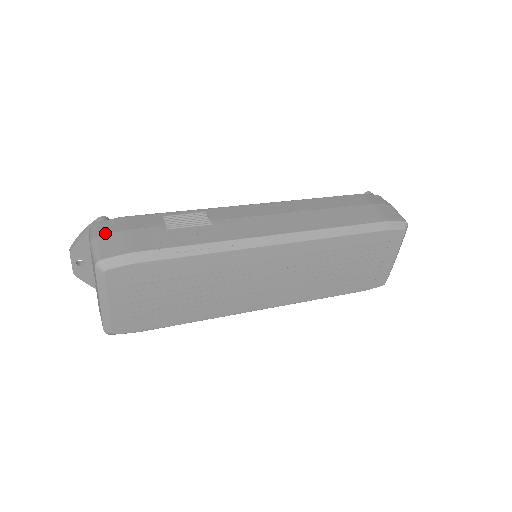
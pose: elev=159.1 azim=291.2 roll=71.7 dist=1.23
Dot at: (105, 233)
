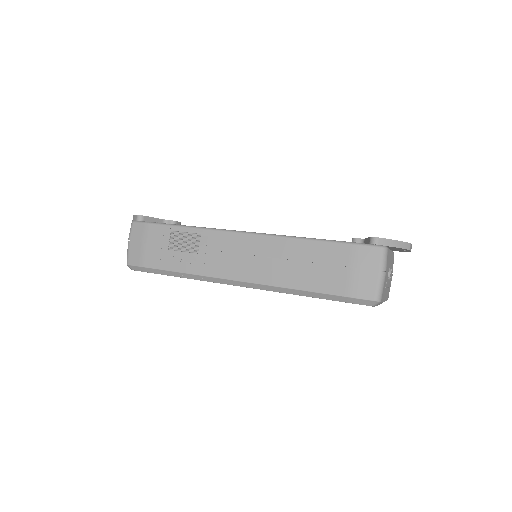
Dot at: (134, 239)
